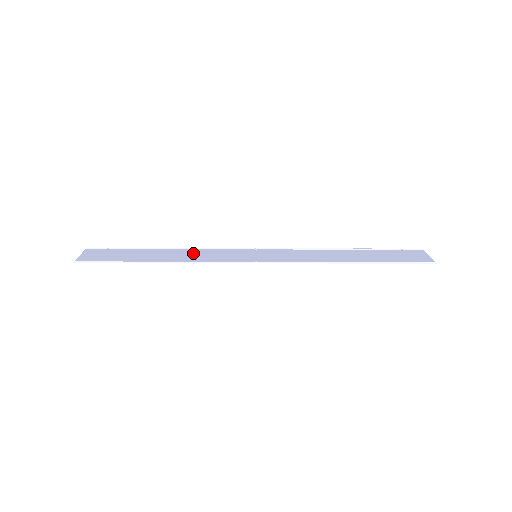
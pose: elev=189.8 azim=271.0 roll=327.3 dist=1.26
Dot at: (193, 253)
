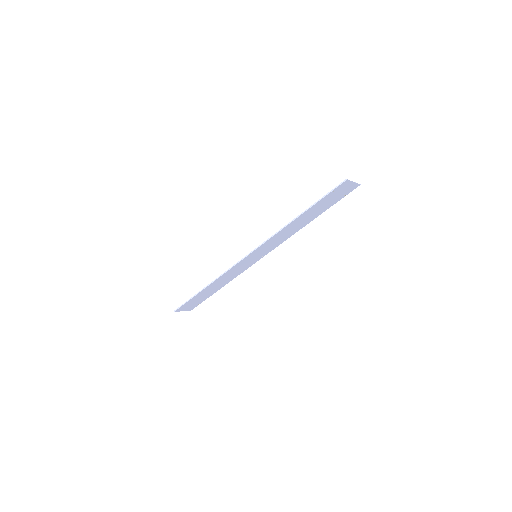
Dot at: (230, 278)
